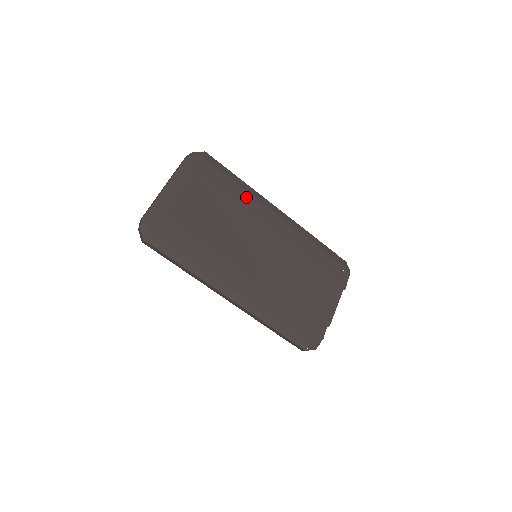
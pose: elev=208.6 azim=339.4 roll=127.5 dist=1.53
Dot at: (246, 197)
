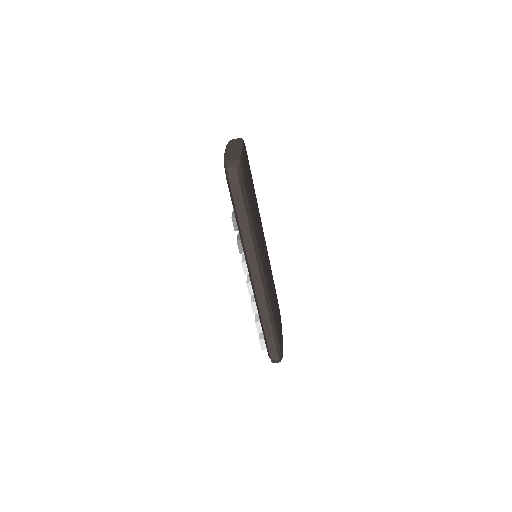
Dot at: occluded
